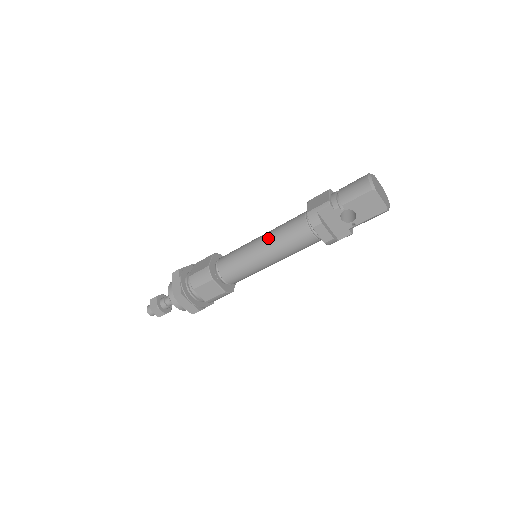
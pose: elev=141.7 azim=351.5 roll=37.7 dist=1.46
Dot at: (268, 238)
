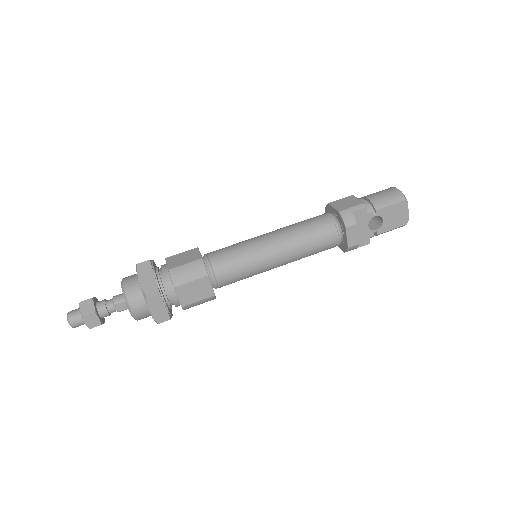
Dot at: (285, 234)
